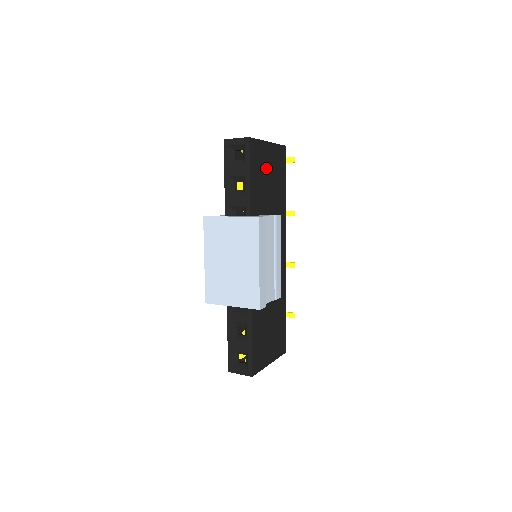
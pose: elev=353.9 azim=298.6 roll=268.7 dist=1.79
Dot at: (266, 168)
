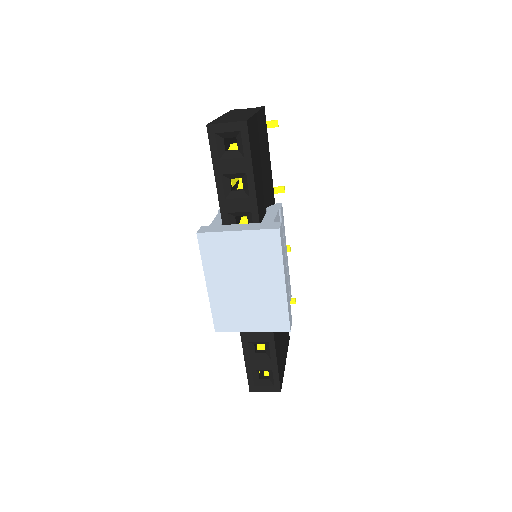
Dot at: (259, 149)
